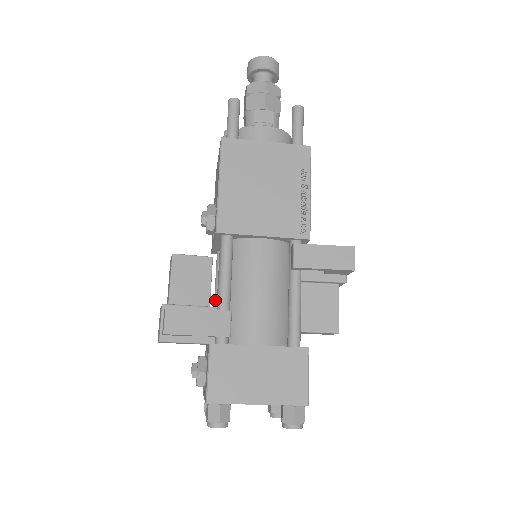
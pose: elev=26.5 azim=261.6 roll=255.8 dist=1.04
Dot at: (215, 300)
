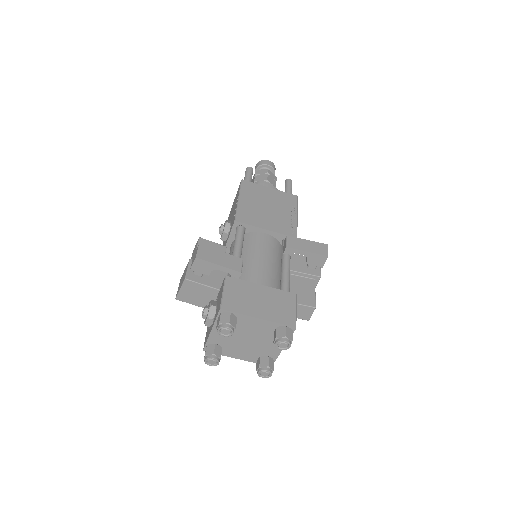
Dot at: occluded
